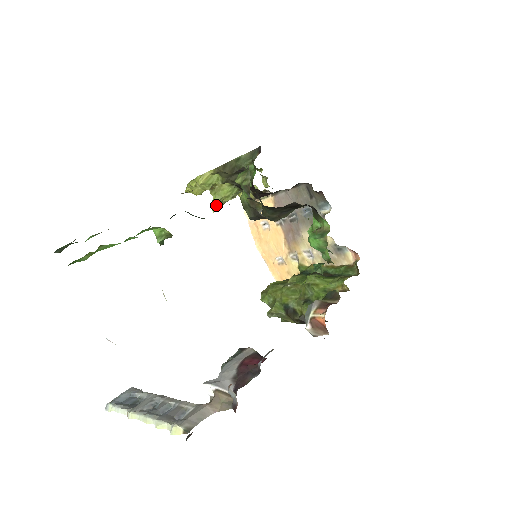
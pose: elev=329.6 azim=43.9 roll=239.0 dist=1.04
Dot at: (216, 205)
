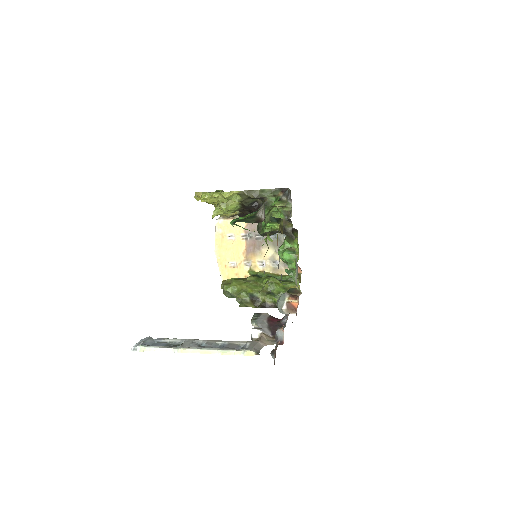
Dot at: (217, 214)
